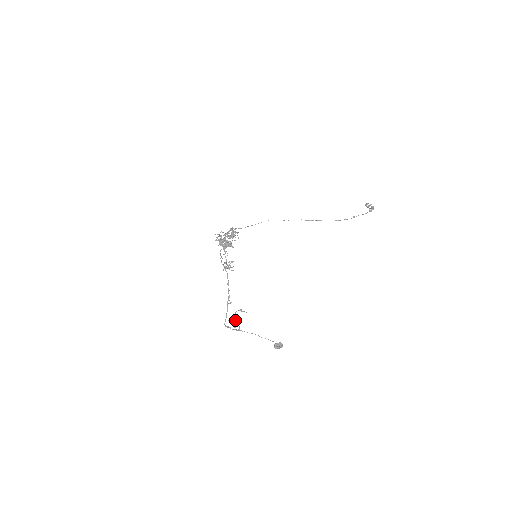
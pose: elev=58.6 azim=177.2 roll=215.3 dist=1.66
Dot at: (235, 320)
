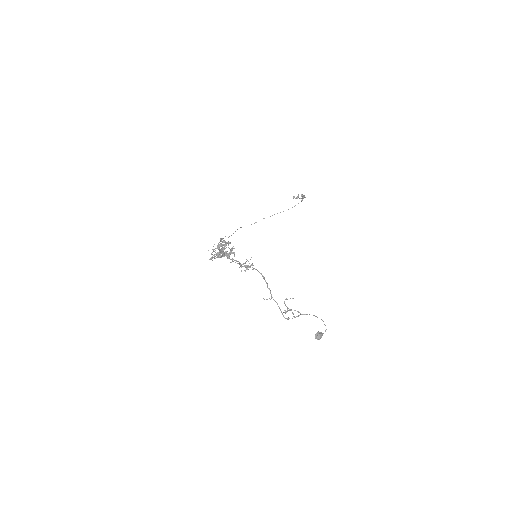
Dot at: (288, 310)
